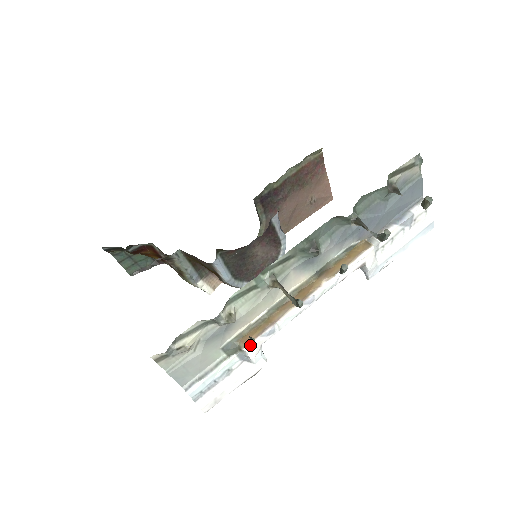
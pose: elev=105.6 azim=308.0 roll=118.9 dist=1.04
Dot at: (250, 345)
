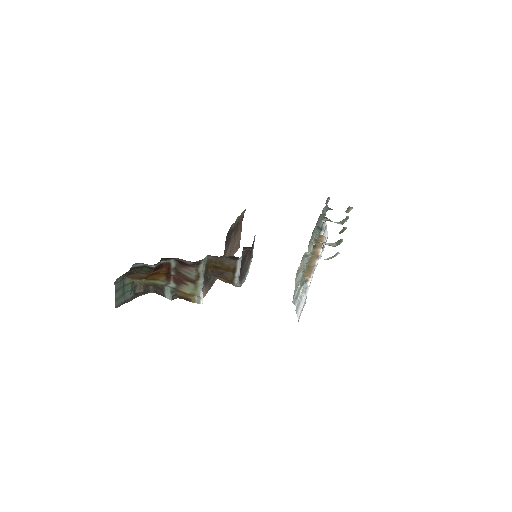
Dot at: (311, 277)
